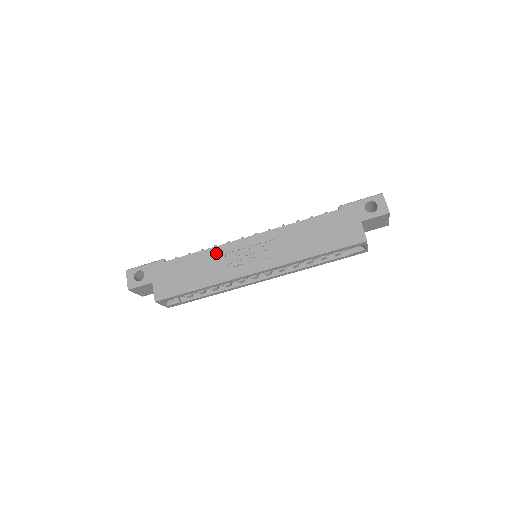
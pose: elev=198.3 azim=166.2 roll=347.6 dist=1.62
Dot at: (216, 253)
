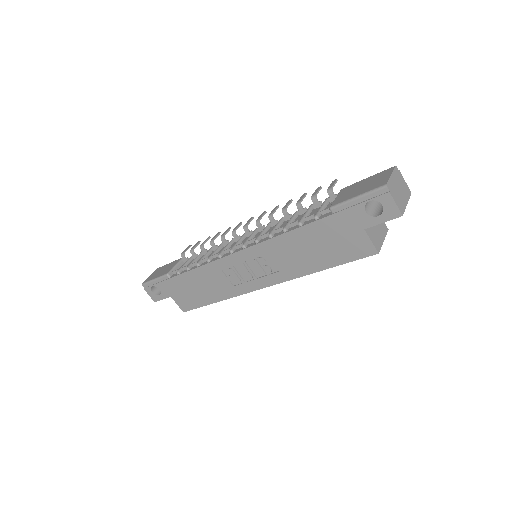
Dot at: (212, 270)
